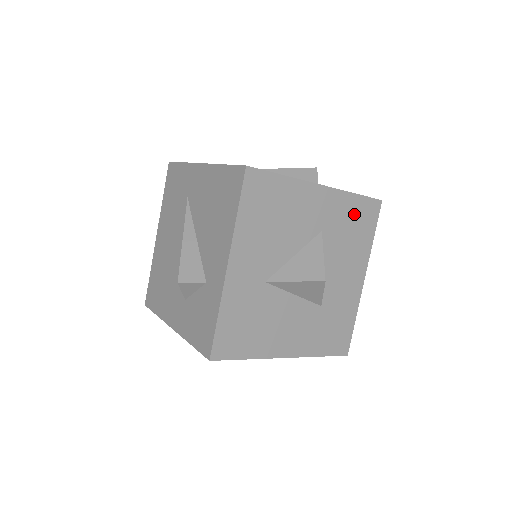
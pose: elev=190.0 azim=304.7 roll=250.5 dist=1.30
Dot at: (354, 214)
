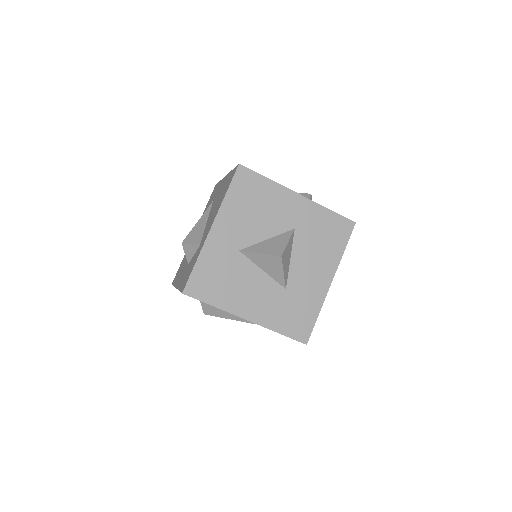
Dot at: (327, 225)
